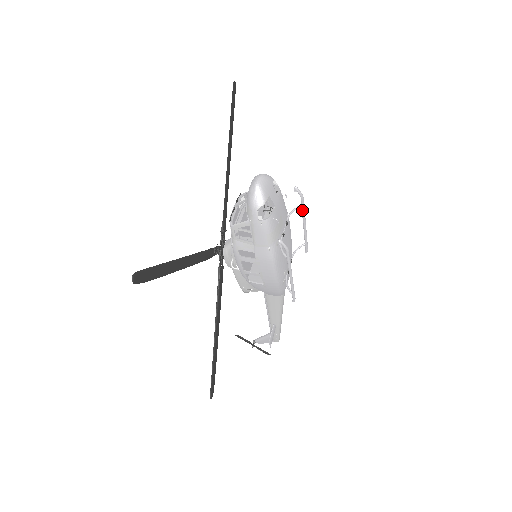
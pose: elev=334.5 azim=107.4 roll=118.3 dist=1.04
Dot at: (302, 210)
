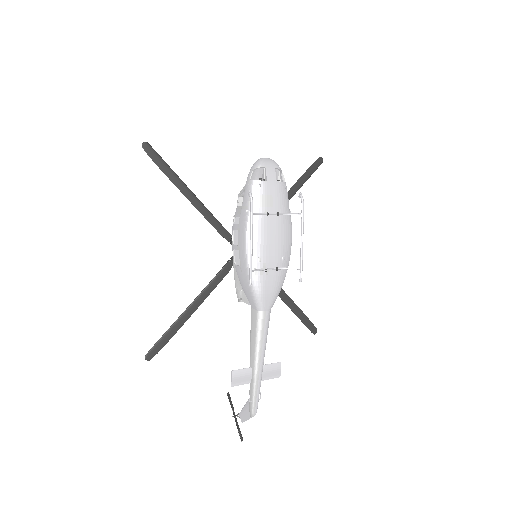
Dot at: (301, 219)
